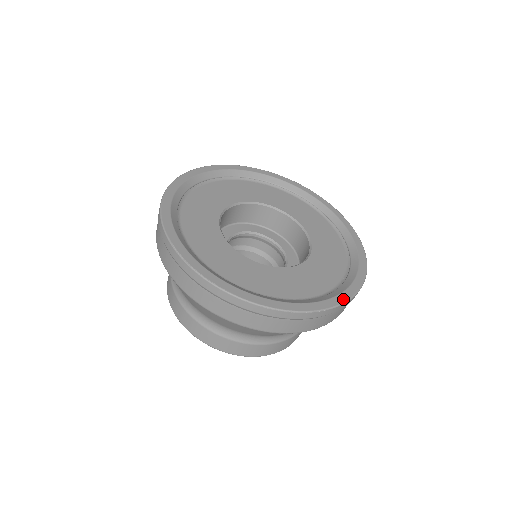
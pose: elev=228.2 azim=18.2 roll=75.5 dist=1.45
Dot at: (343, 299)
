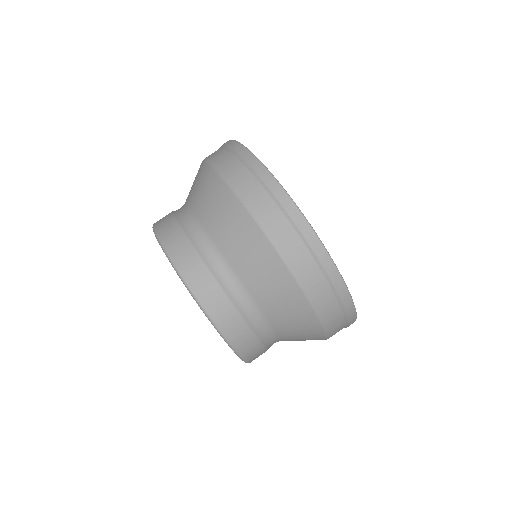
Dot at: (289, 196)
